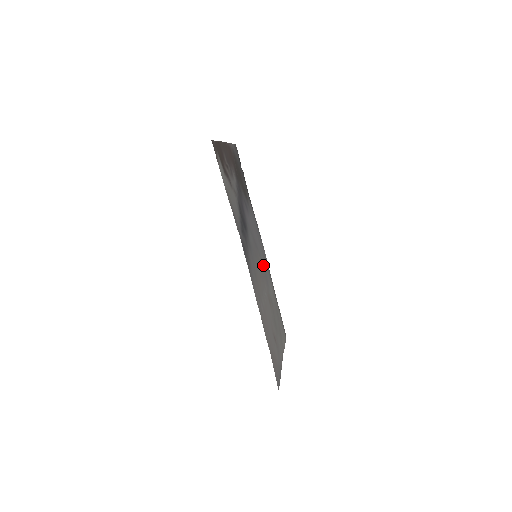
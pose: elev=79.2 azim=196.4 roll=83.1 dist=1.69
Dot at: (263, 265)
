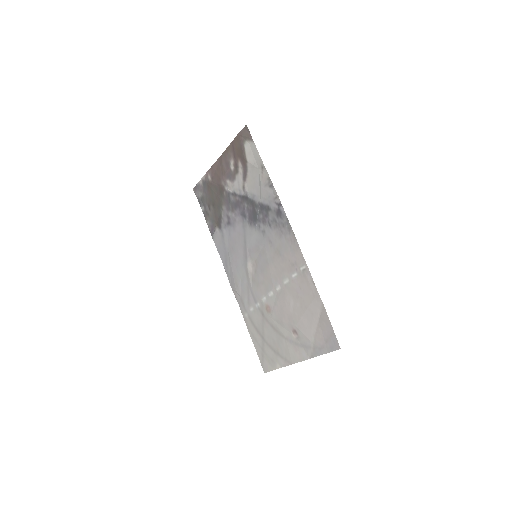
Dot at: (247, 281)
